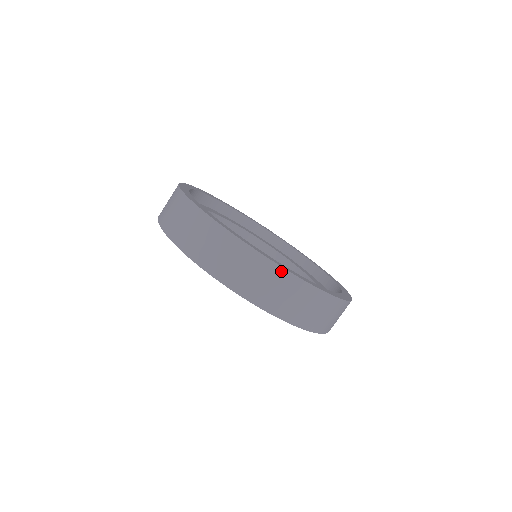
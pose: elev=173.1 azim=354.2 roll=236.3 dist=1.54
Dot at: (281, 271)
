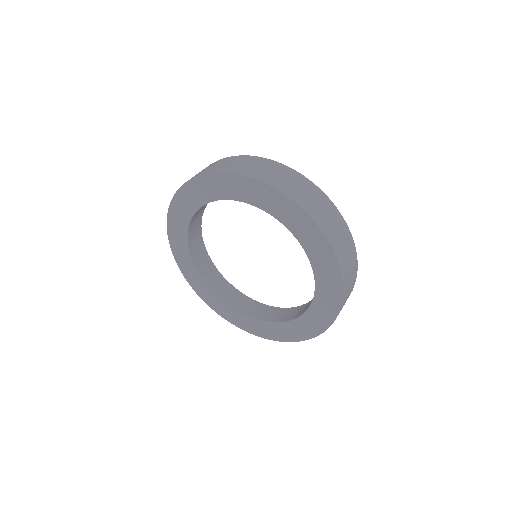
Dot at: (349, 232)
